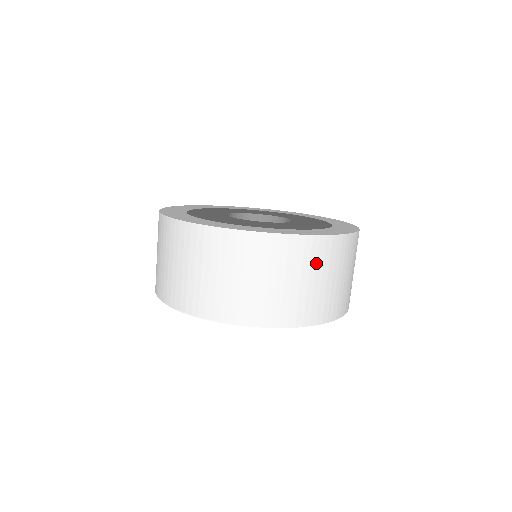
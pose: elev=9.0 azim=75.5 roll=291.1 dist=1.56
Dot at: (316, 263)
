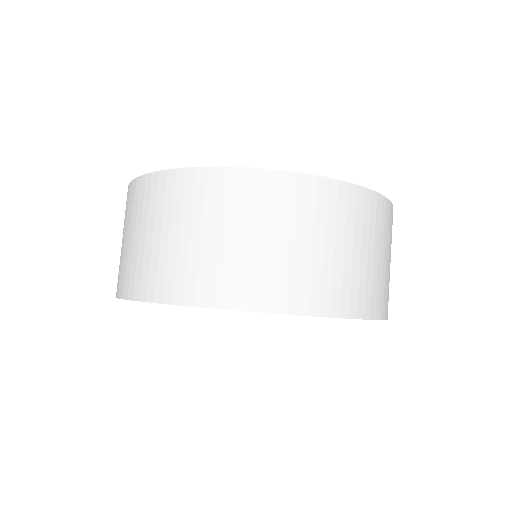
Dot at: (344, 222)
